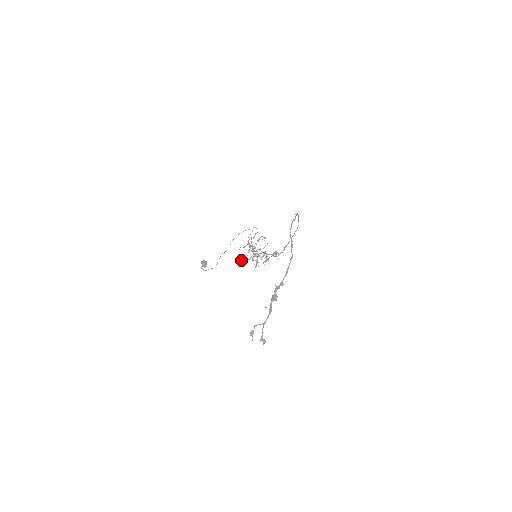
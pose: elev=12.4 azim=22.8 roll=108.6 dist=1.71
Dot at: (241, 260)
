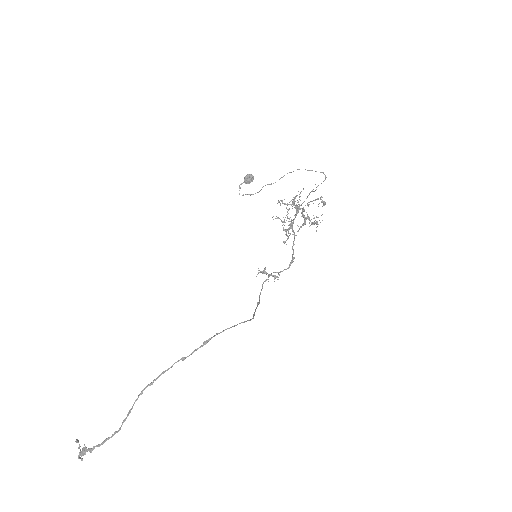
Dot at: occluded
